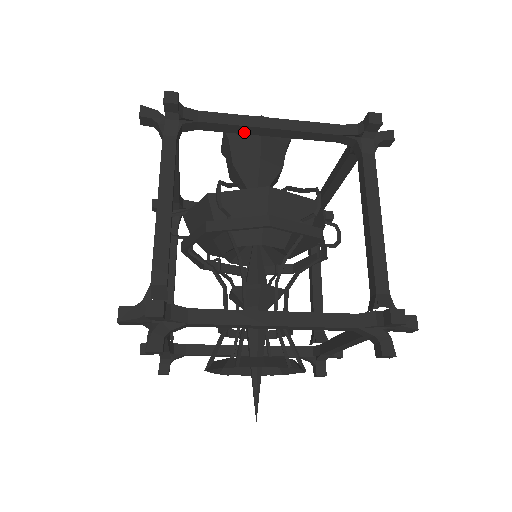
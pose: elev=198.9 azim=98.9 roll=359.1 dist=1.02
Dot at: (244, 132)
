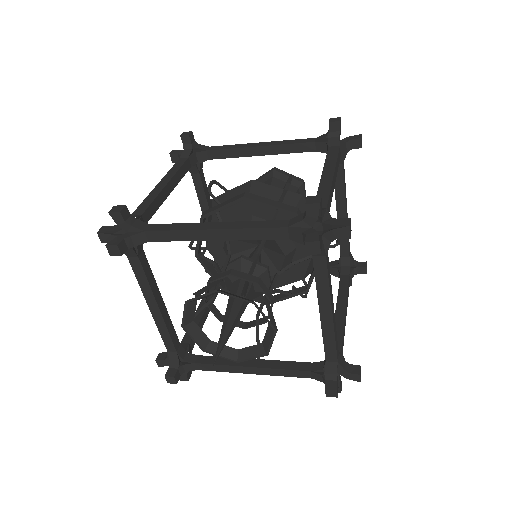
Dot at: (241, 155)
